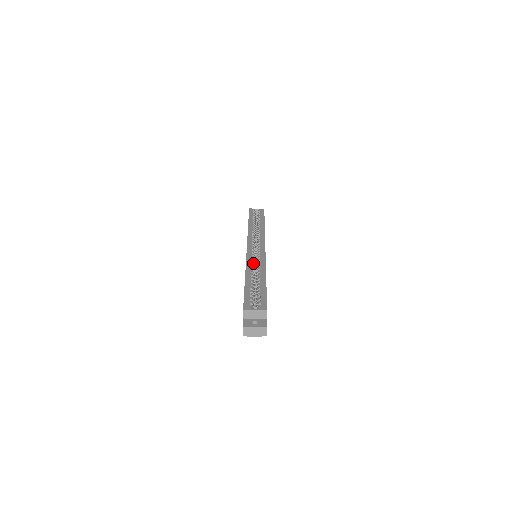
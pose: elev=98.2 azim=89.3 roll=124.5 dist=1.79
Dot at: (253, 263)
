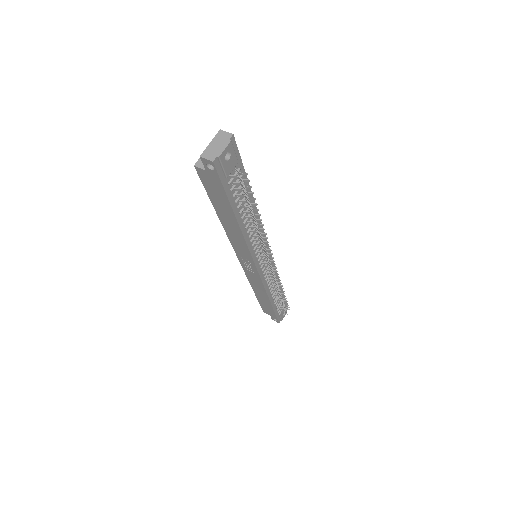
Dot at: occluded
